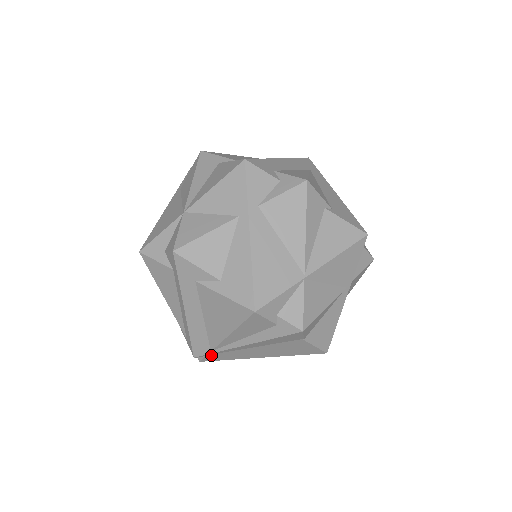
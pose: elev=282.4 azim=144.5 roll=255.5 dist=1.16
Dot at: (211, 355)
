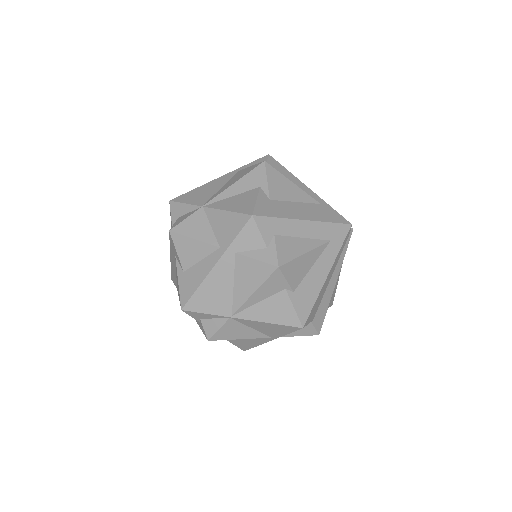
Dot at: occluded
